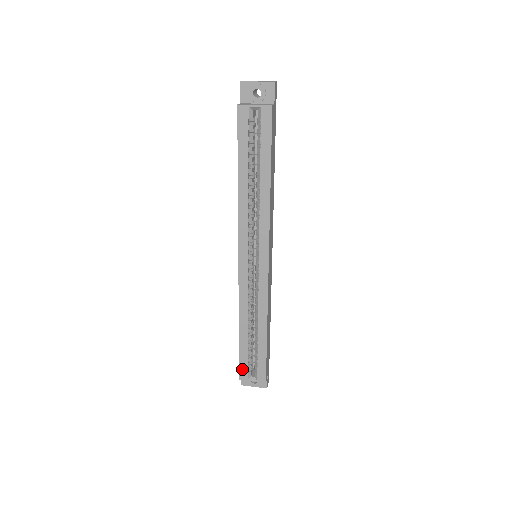
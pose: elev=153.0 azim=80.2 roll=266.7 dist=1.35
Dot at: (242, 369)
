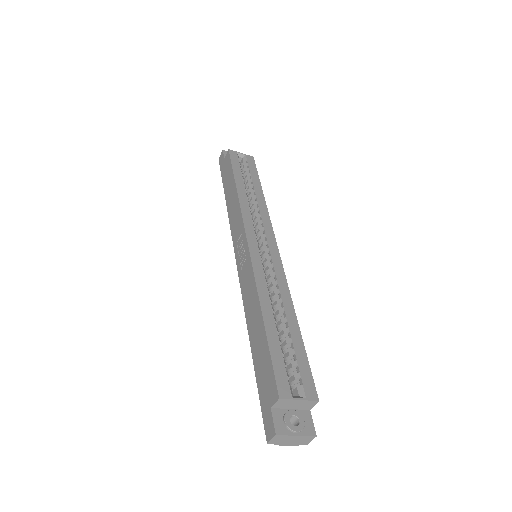
Dot at: (279, 377)
